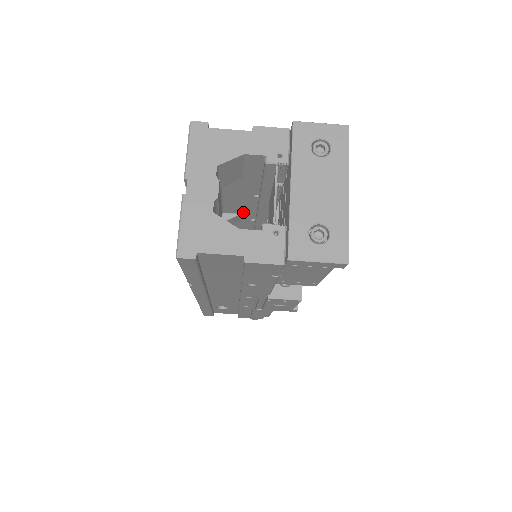
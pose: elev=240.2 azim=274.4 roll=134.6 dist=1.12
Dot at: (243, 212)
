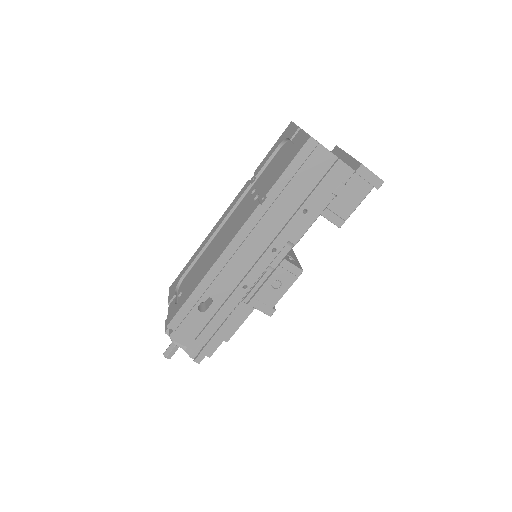
Dot at: occluded
